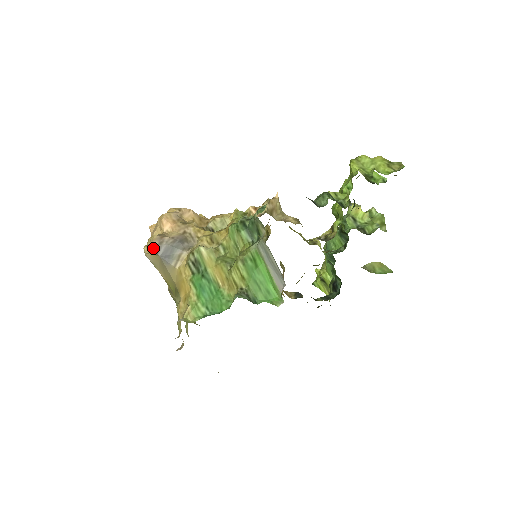
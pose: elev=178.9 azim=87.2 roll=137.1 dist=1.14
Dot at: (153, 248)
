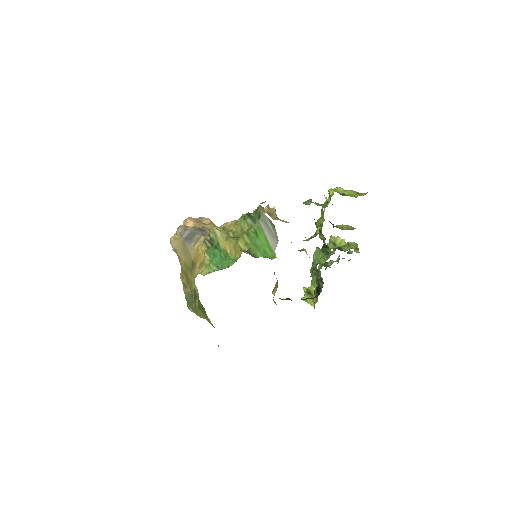
Dot at: (179, 232)
